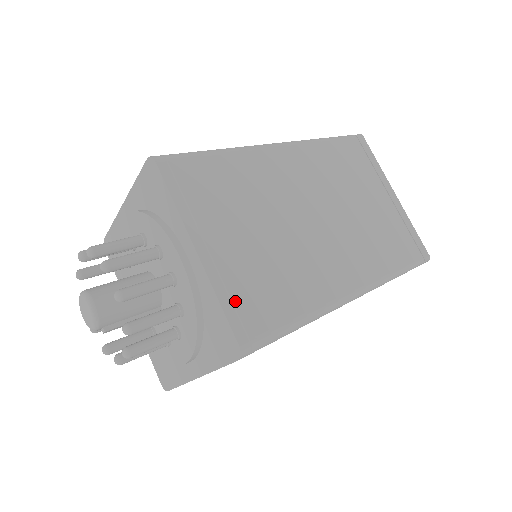
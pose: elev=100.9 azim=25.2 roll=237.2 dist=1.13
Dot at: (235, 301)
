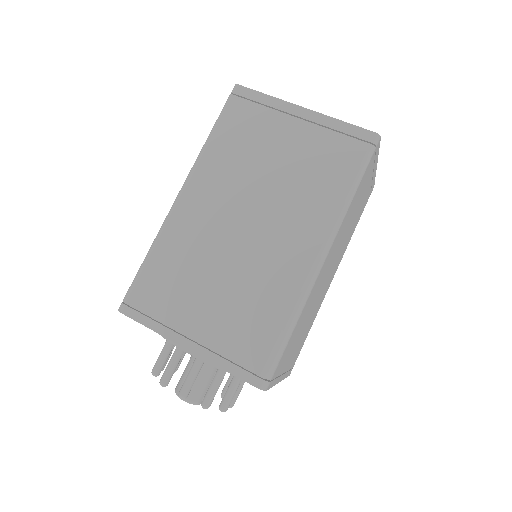
Dot at: (233, 359)
